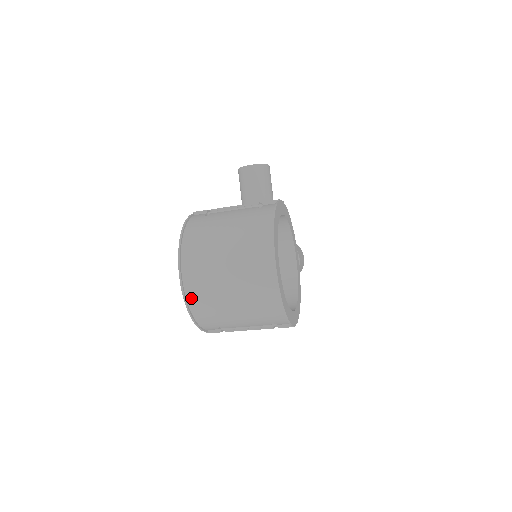
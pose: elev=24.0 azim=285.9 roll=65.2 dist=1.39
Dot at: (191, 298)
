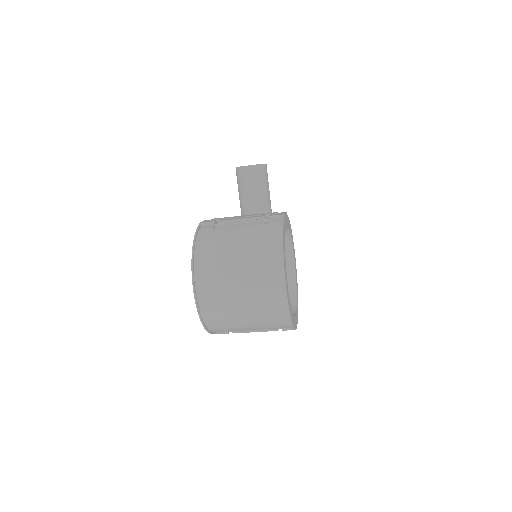
Dot at: (205, 311)
